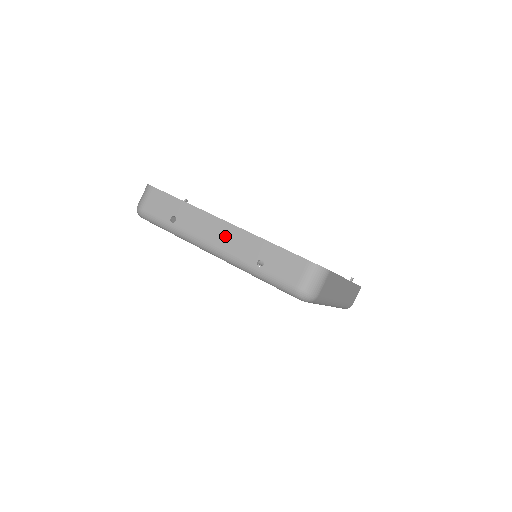
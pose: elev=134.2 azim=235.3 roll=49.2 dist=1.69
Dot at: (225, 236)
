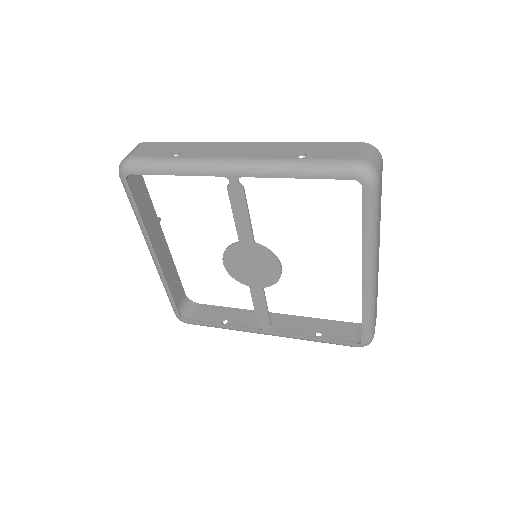
Dot at: (249, 150)
